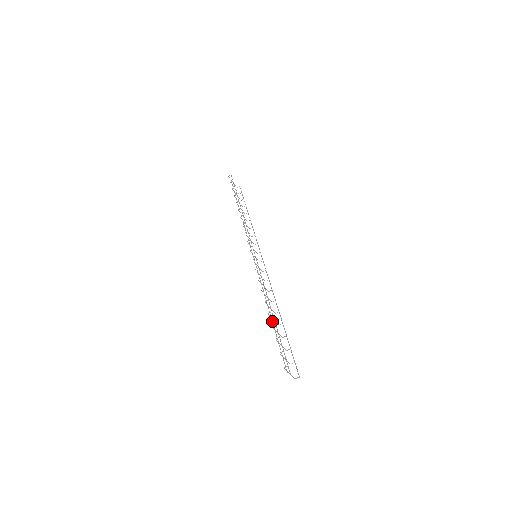
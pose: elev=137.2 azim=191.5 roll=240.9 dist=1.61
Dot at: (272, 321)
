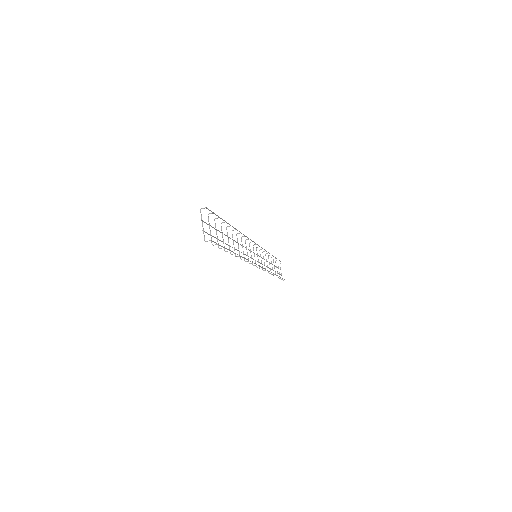
Dot at: (226, 235)
